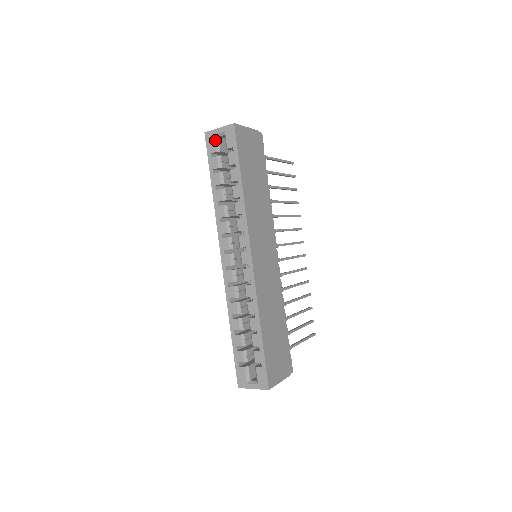
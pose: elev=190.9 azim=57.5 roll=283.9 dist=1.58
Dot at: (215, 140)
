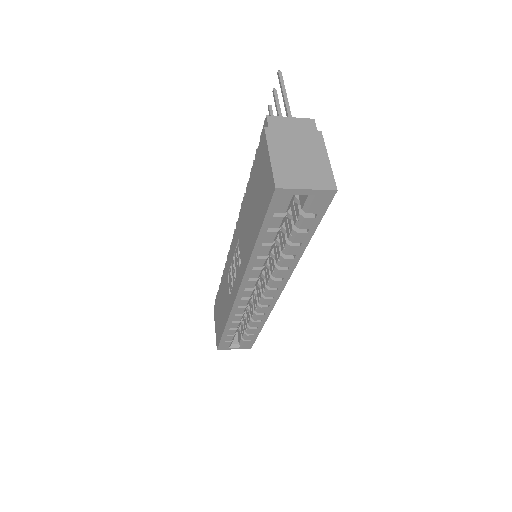
Dot at: (291, 200)
